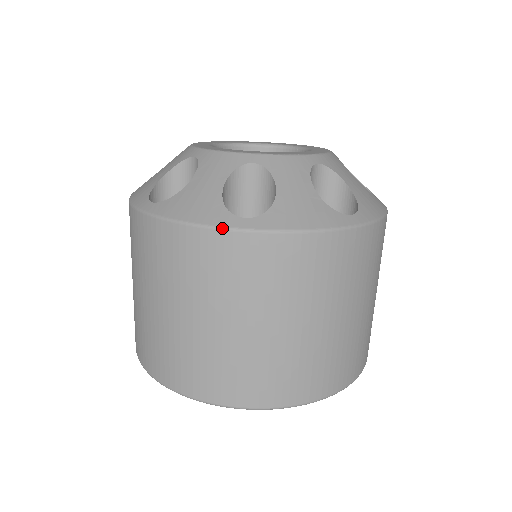
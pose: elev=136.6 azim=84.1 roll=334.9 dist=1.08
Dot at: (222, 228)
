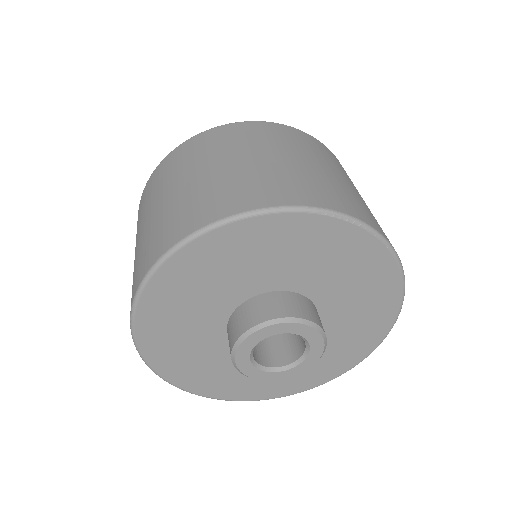
Dot at: (232, 123)
